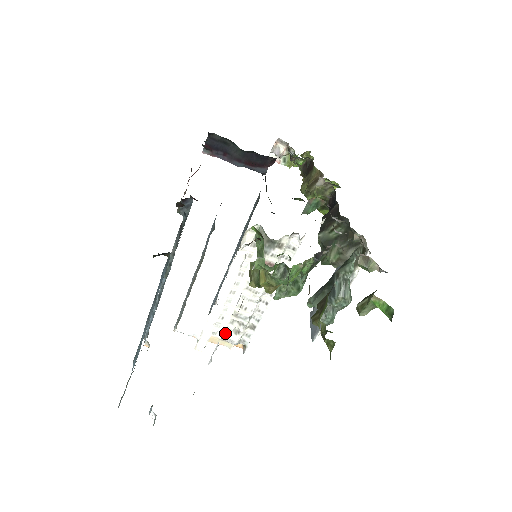
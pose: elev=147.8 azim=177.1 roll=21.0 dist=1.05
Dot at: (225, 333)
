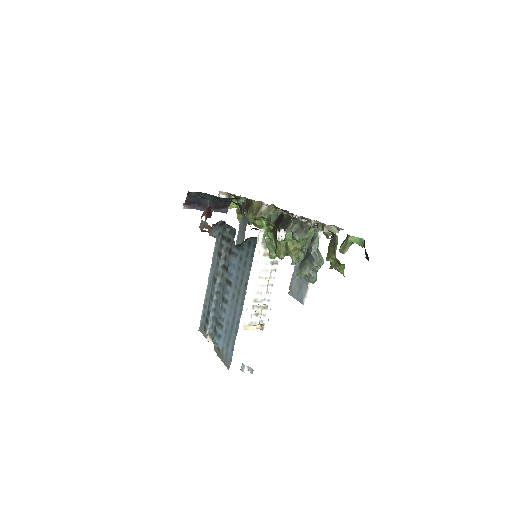
Dot at: (250, 318)
